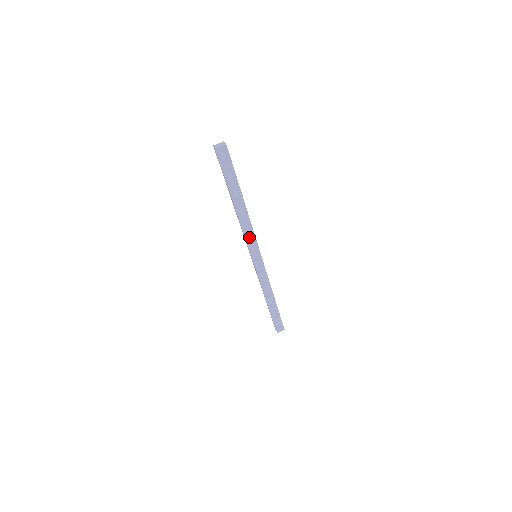
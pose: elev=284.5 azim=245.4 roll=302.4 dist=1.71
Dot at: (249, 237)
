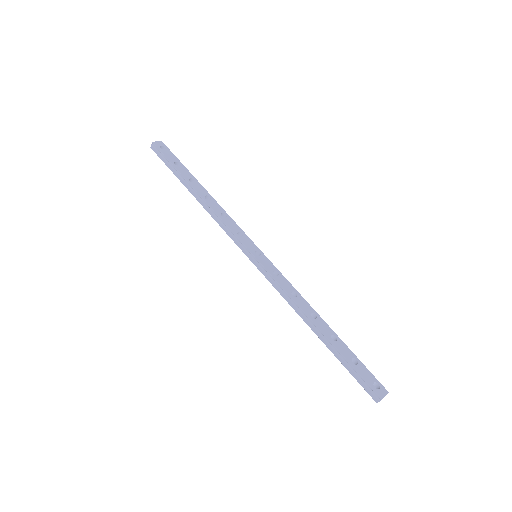
Dot at: (232, 226)
